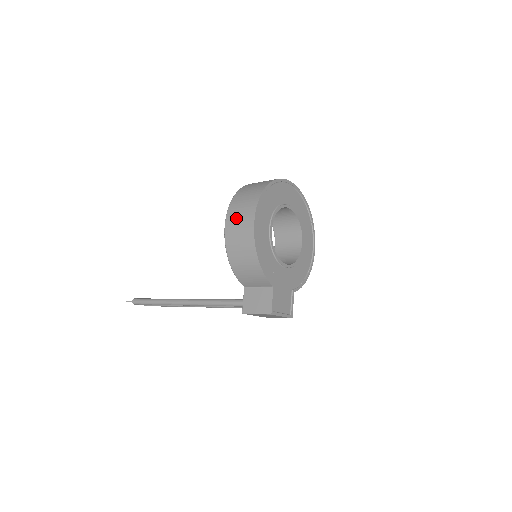
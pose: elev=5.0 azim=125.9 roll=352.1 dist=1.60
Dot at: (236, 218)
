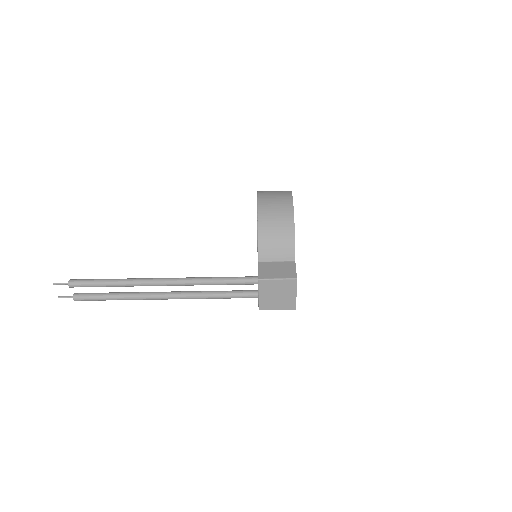
Dot at: (271, 195)
